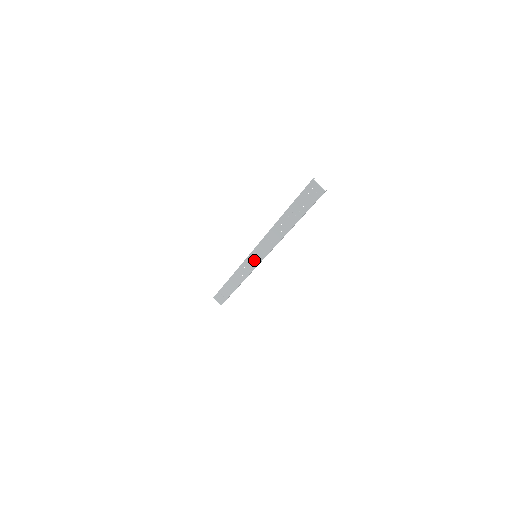
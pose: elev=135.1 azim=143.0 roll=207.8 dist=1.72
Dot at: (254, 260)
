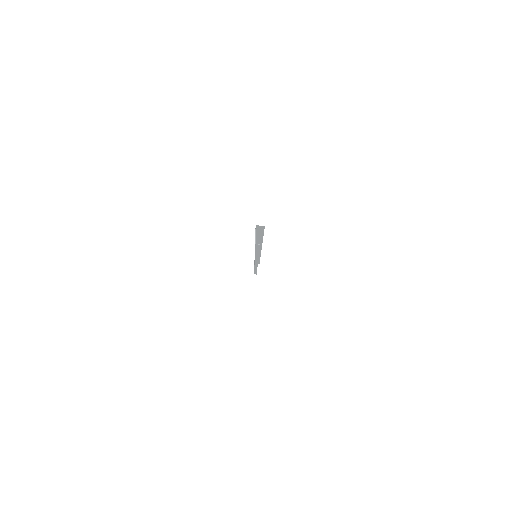
Dot at: occluded
